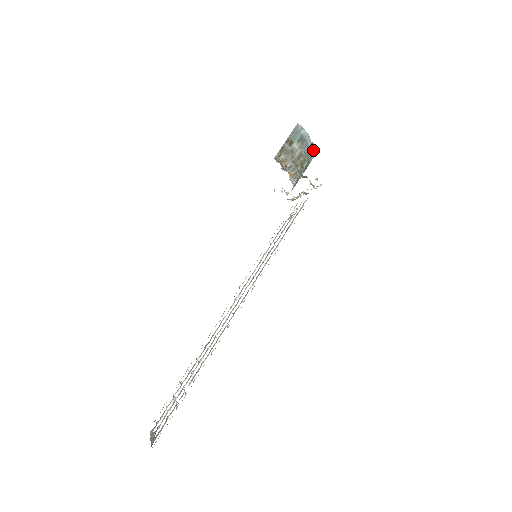
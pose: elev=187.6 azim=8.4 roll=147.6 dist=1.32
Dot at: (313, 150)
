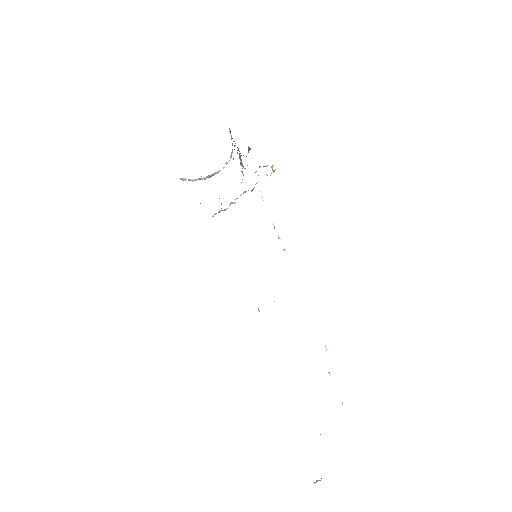
Dot at: occluded
